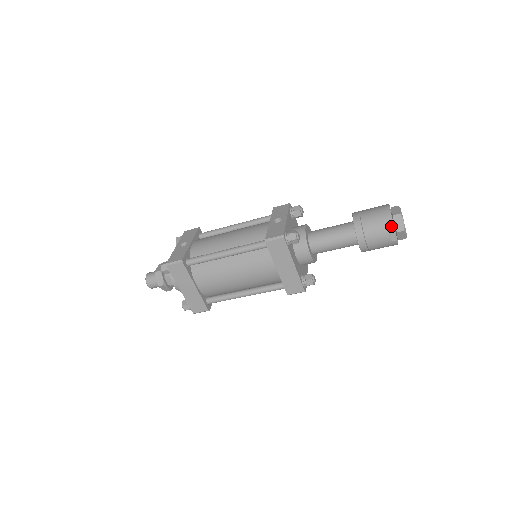
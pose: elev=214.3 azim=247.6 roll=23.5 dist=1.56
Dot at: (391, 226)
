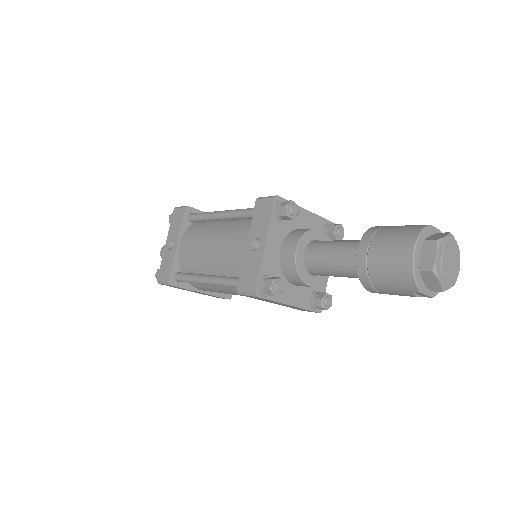
Dot at: (415, 290)
